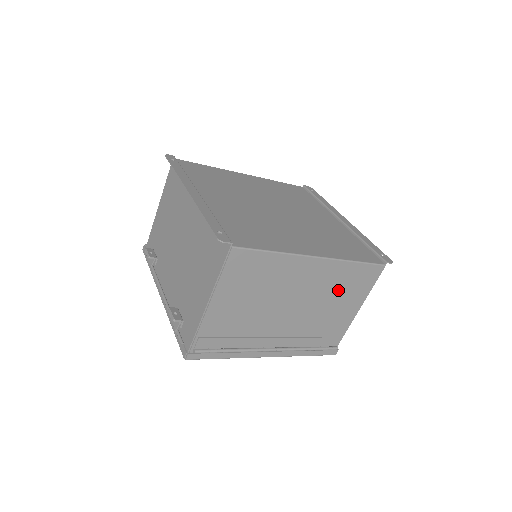
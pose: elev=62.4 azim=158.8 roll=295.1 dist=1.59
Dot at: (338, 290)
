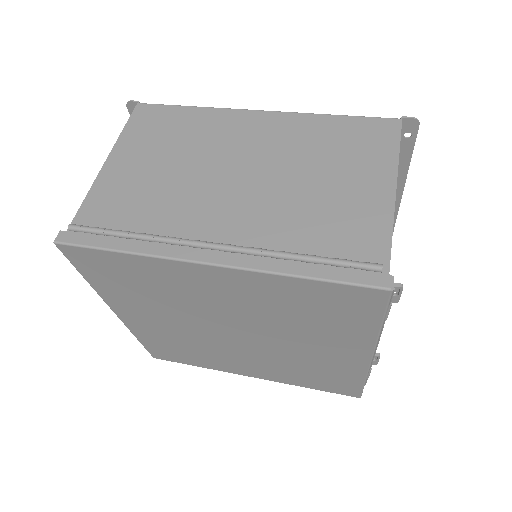
Dot at: (321, 153)
